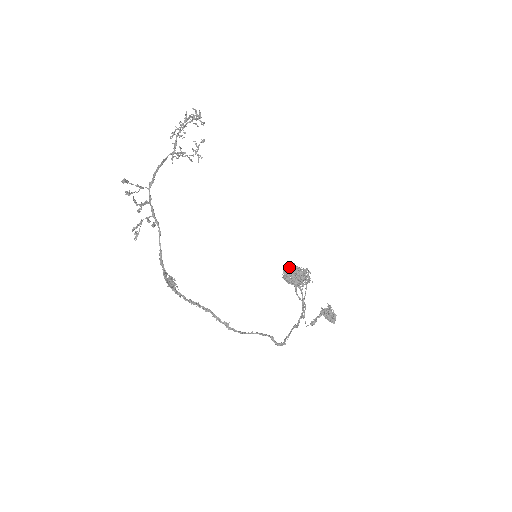
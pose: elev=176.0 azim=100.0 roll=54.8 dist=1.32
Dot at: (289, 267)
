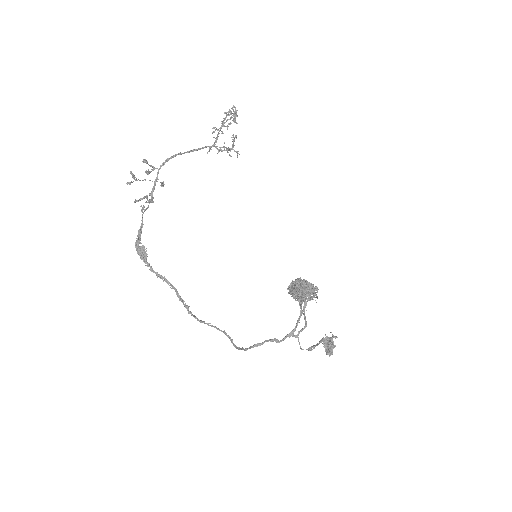
Dot at: occluded
